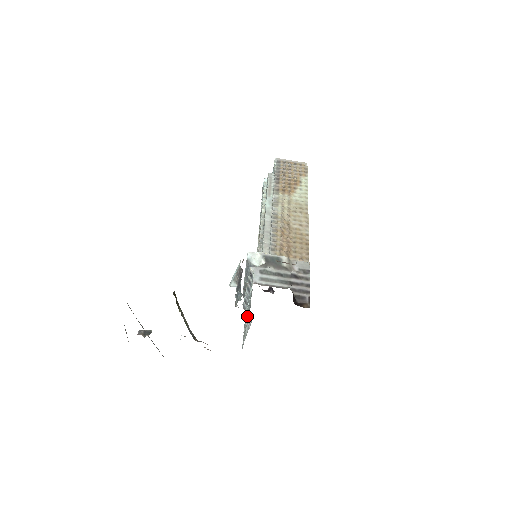
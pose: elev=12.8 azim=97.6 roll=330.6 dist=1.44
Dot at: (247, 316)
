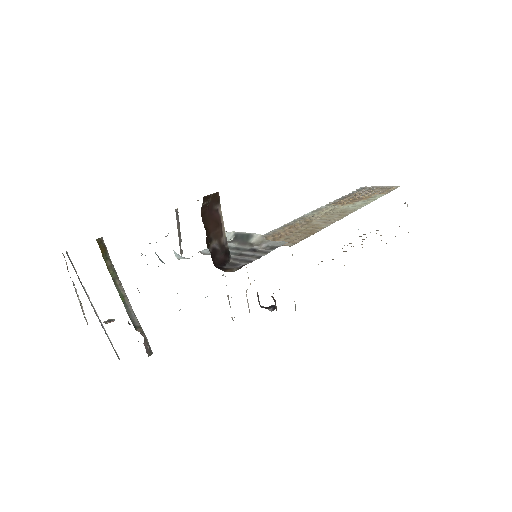
Dot at: occluded
